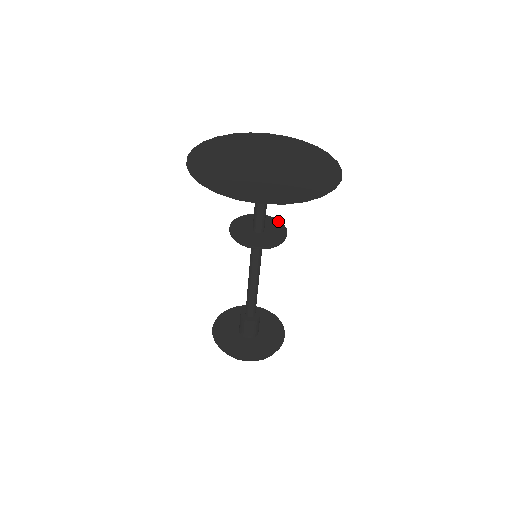
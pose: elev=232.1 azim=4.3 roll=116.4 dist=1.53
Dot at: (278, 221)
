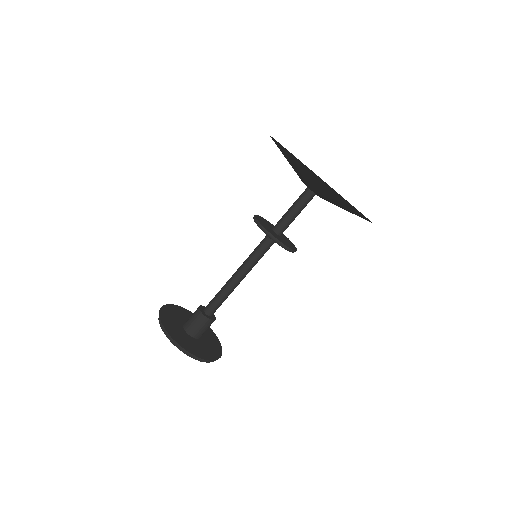
Dot at: occluded
